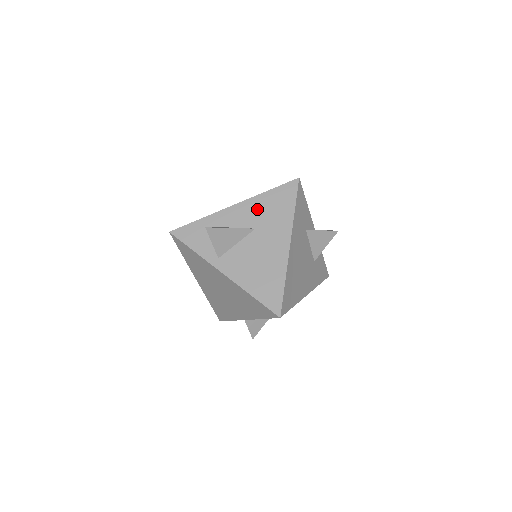
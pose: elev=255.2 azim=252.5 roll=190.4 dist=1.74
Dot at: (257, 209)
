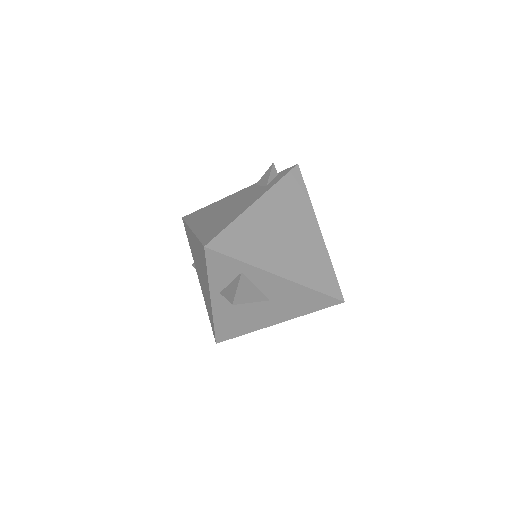
Dot at: (289, 293)
